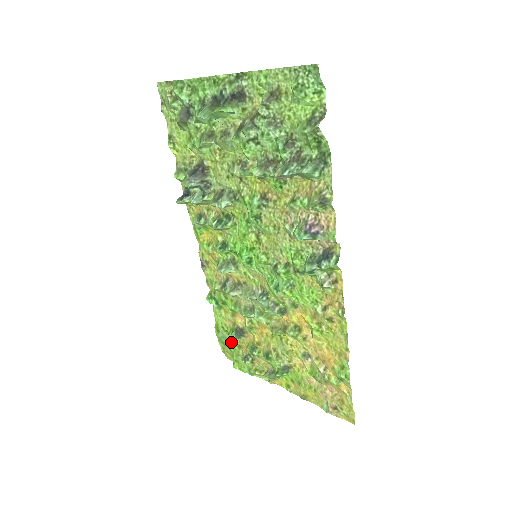
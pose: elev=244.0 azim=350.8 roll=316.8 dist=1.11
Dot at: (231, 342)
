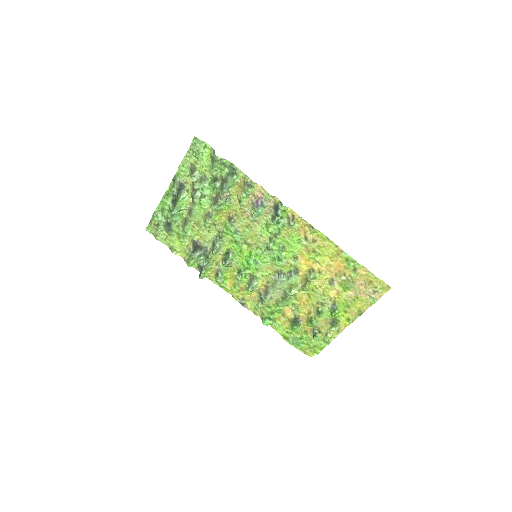
Dot at: (300, 337)
